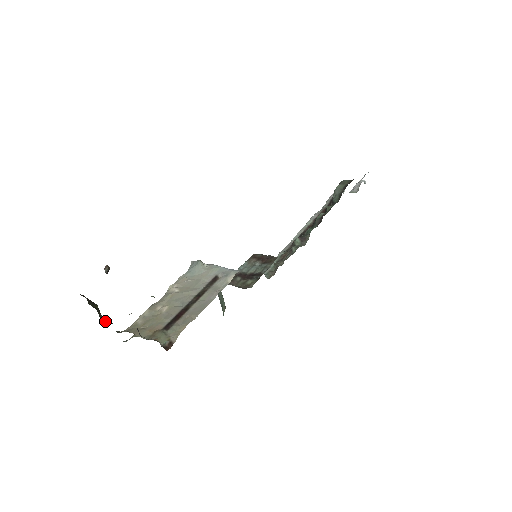
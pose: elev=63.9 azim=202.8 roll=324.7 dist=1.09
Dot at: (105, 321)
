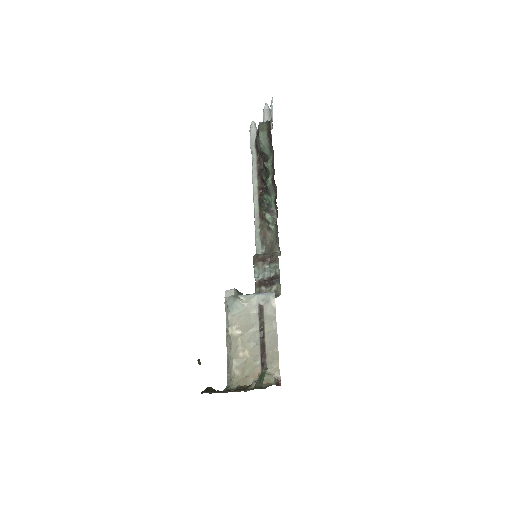
Dot at: occluded
